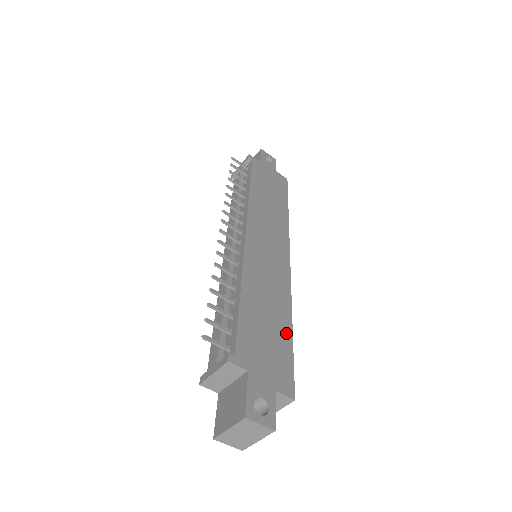
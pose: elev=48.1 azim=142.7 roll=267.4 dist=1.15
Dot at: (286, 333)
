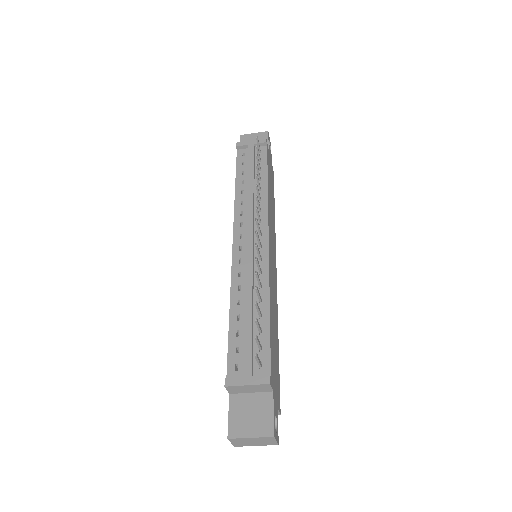
Dot at: (278, 350)
